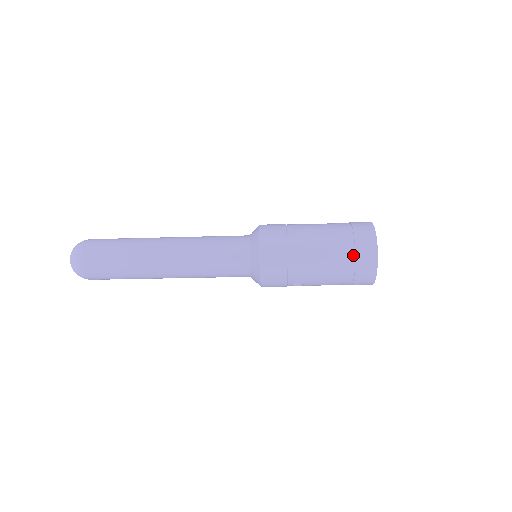
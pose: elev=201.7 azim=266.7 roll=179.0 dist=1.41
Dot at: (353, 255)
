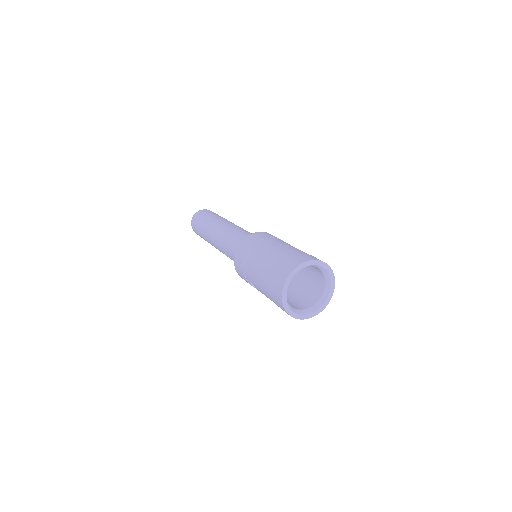
Dot at: (275, 272)
